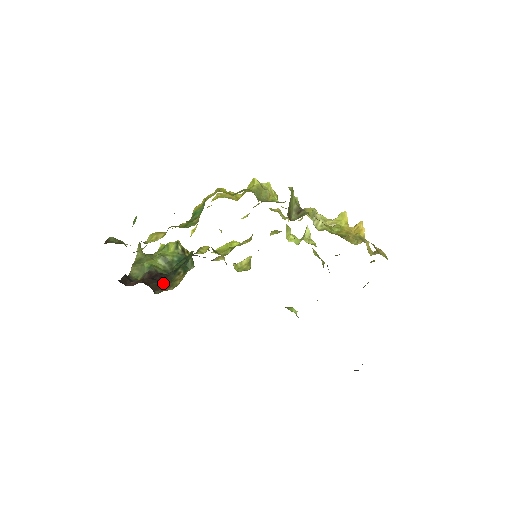
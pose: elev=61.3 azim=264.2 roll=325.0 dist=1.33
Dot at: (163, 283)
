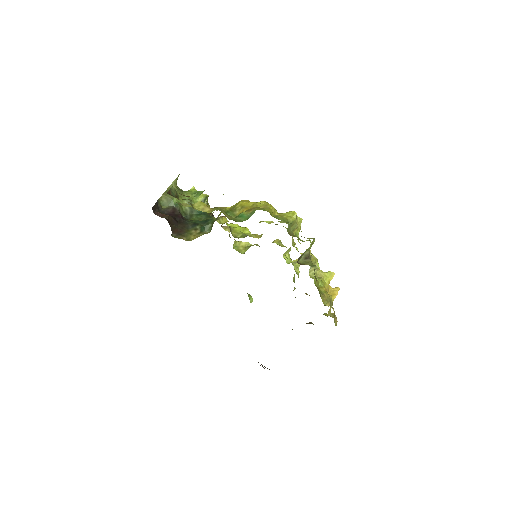
Dot at: (181, 229)
